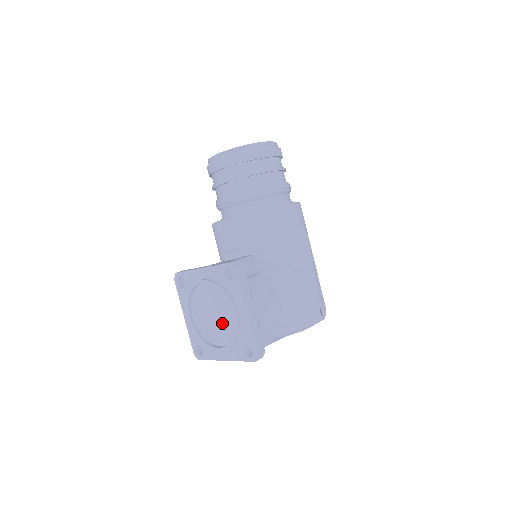
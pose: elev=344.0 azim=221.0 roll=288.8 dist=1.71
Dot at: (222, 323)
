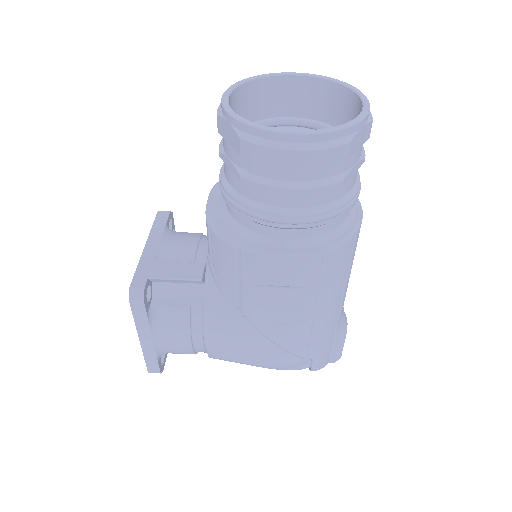
Dot at: occluded
